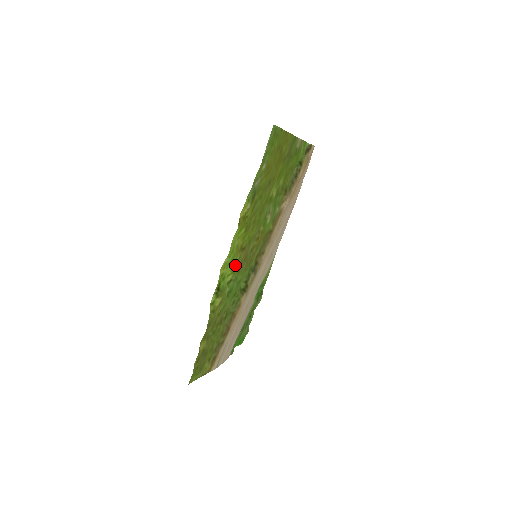
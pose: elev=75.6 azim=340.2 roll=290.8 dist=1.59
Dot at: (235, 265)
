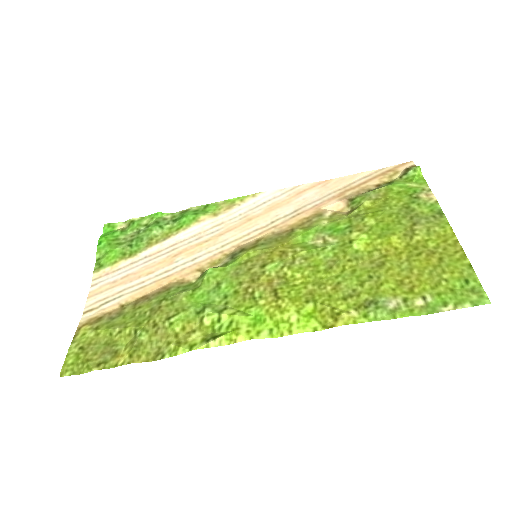
Dot at: (250, 306)
